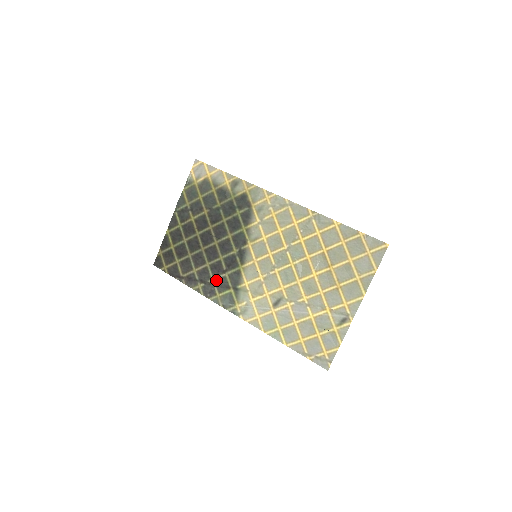
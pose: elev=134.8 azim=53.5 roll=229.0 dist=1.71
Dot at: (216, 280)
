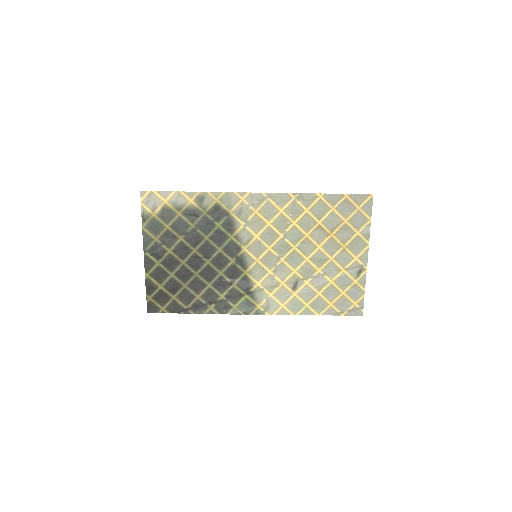
Dot at: (226, 295)
